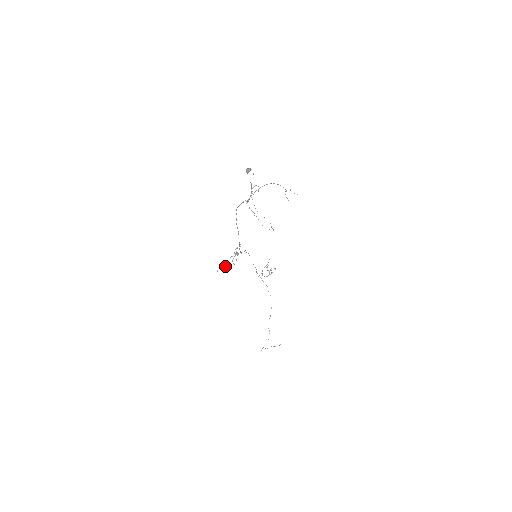
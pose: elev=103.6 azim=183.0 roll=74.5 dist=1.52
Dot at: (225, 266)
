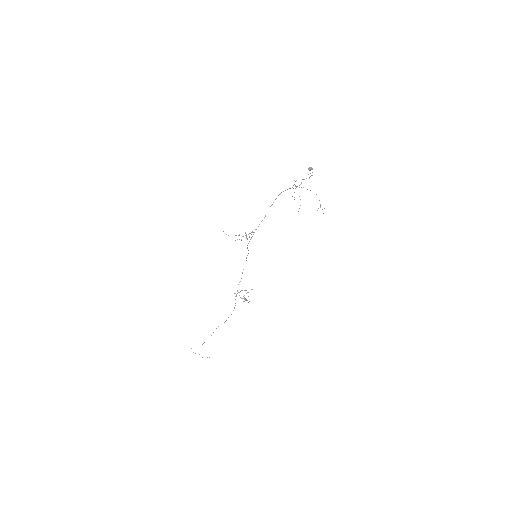
Dot at: (235, 235)
